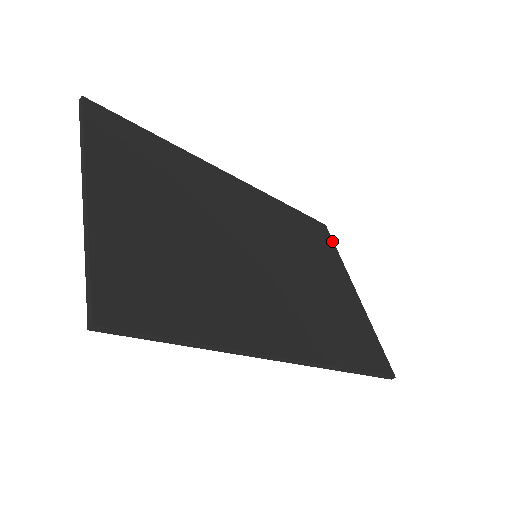
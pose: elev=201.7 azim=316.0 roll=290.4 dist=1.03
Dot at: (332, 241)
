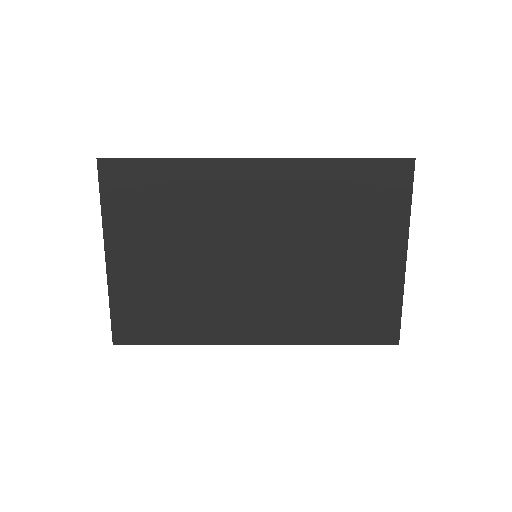
Dot at: (410, 186)
